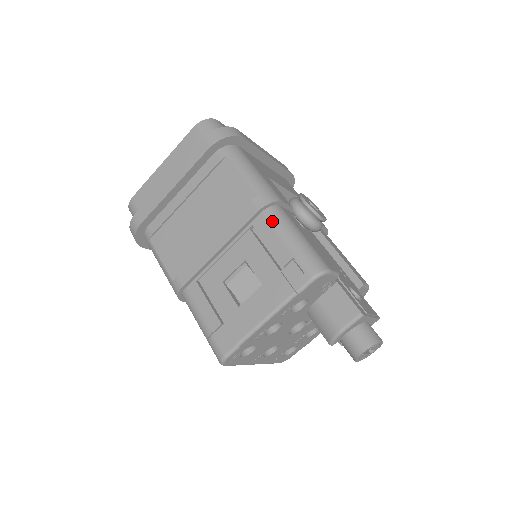
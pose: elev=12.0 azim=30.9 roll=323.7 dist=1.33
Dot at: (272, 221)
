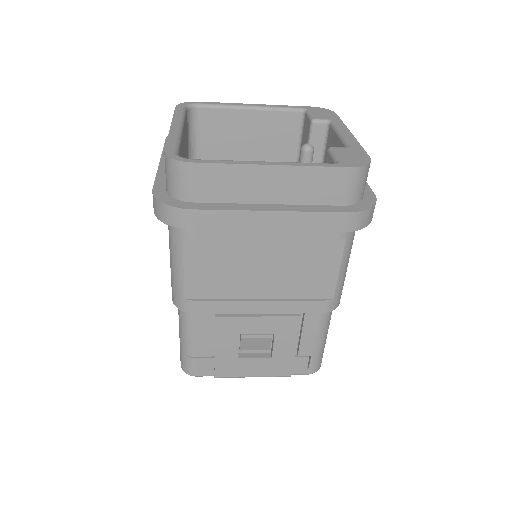
Dot at: (322, 322)
